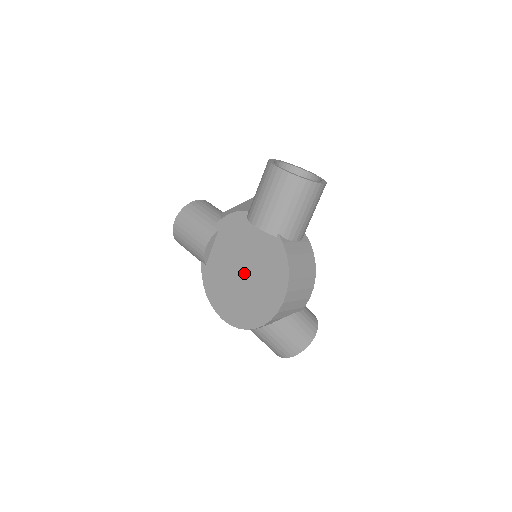
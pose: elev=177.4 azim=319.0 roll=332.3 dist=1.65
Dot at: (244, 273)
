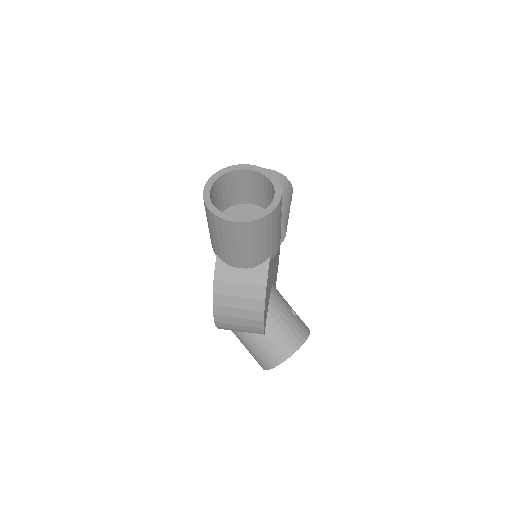
Dot at: occluded
